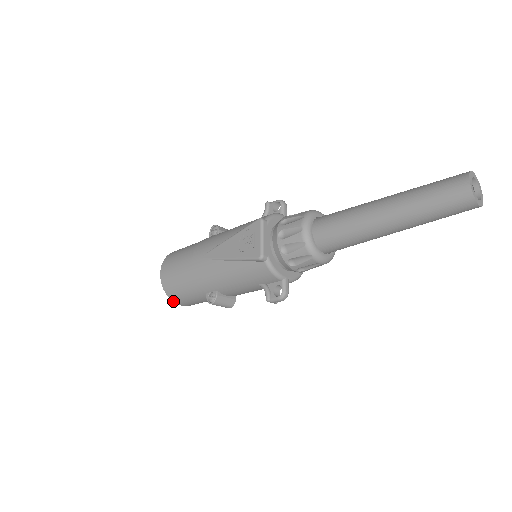
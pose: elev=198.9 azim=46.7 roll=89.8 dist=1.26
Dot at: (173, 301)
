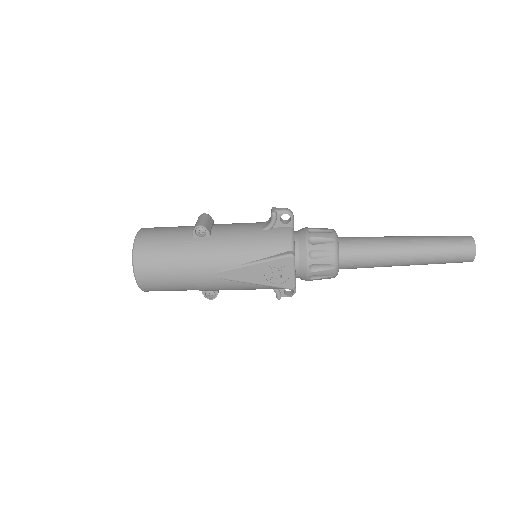
Dot at: occluded
